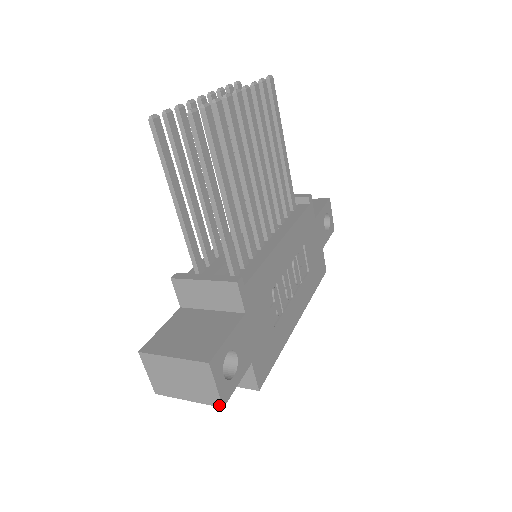
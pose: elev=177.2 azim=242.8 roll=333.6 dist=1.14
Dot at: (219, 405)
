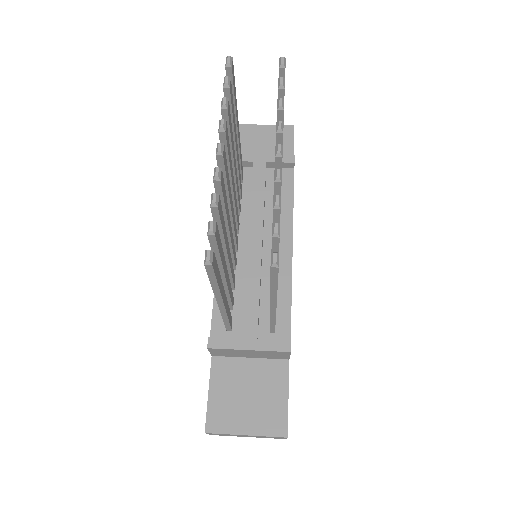
Dot at: occluded
